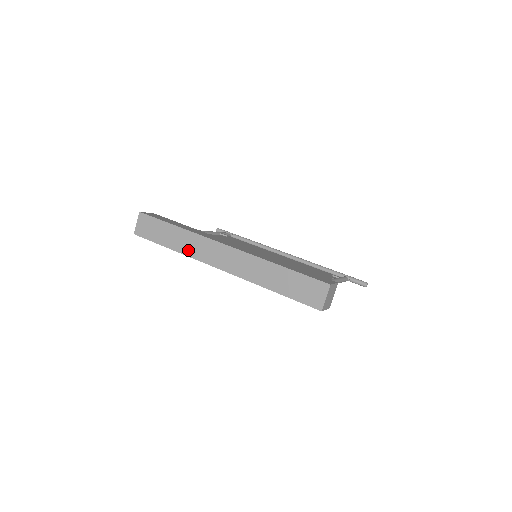
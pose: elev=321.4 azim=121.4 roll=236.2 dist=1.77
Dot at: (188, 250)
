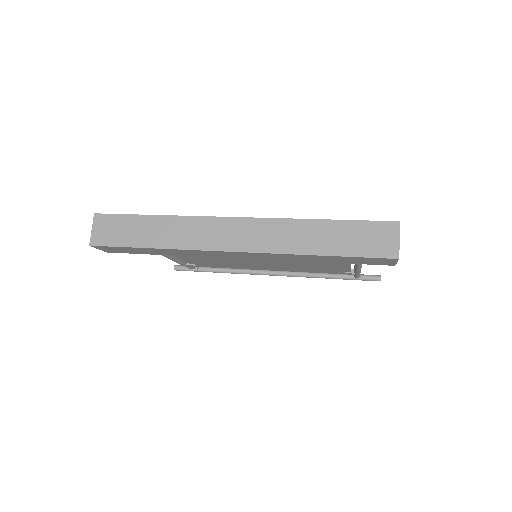
Dot at: (181, 241)
